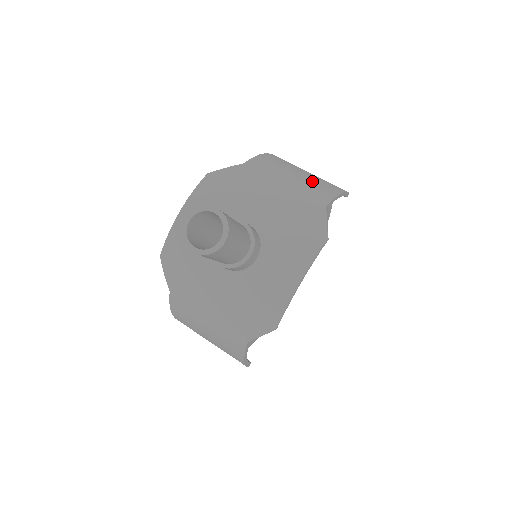
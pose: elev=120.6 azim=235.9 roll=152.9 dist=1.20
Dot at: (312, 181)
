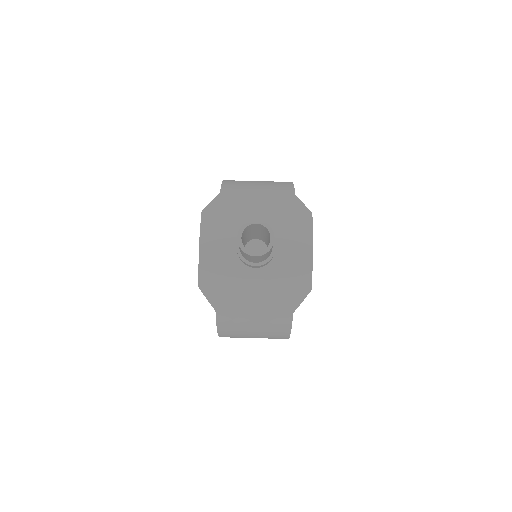
Dot at: (270, 184)
